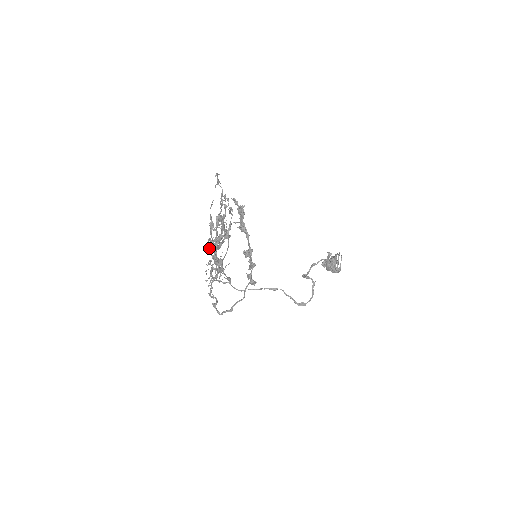
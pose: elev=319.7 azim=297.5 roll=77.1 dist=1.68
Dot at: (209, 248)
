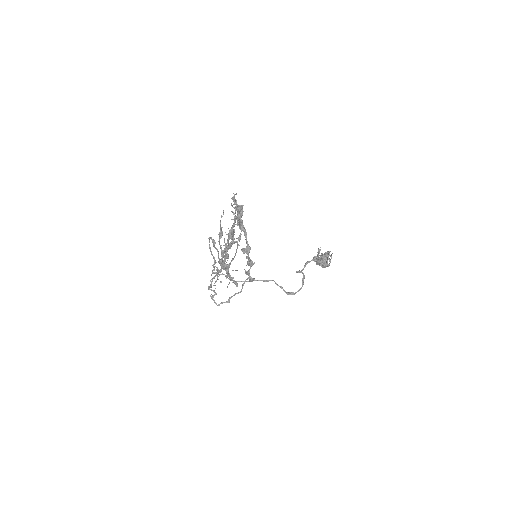
Dot at: (209, 245)
